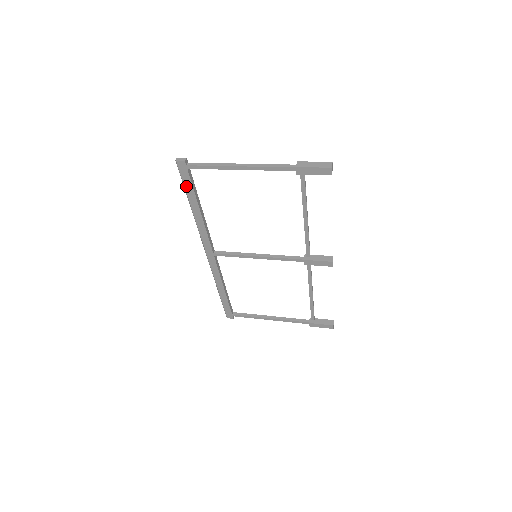
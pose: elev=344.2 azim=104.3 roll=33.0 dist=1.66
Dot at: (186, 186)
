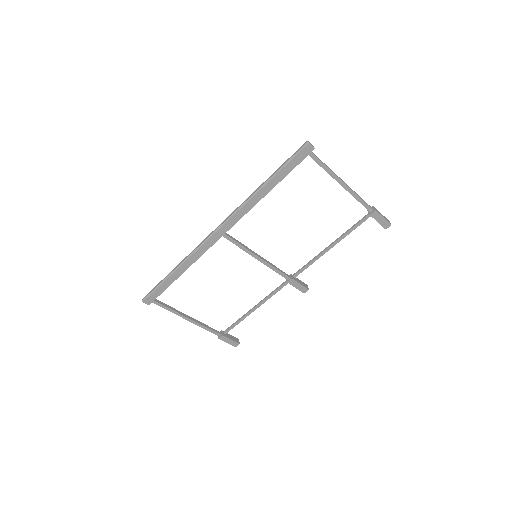
Dot at: (287, 166)
